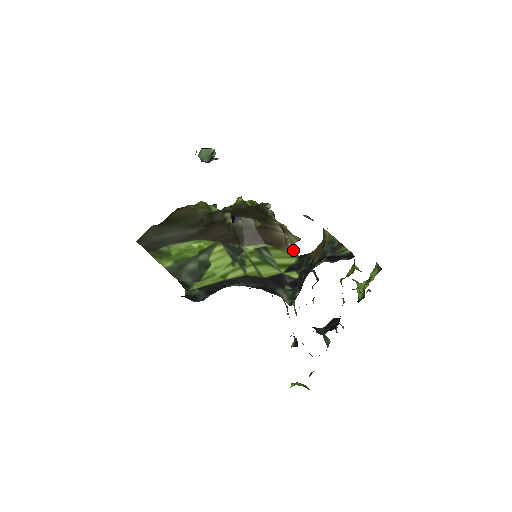
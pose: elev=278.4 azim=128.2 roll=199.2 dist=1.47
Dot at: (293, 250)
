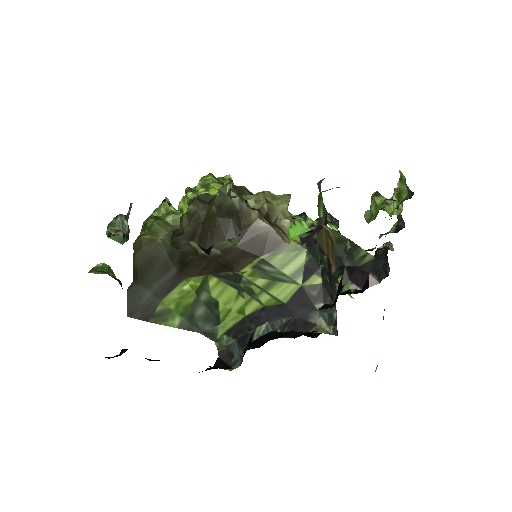
Dot at: (292, 225)
